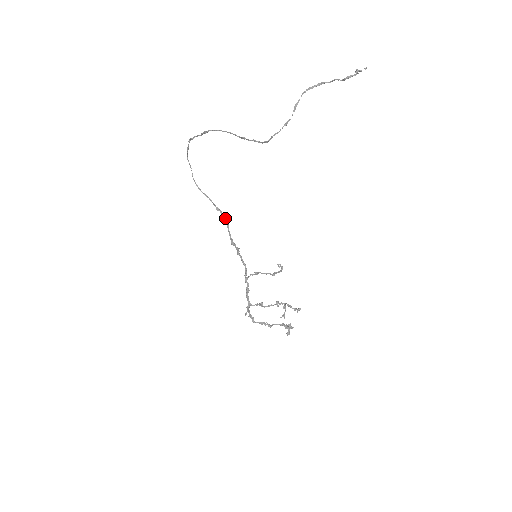
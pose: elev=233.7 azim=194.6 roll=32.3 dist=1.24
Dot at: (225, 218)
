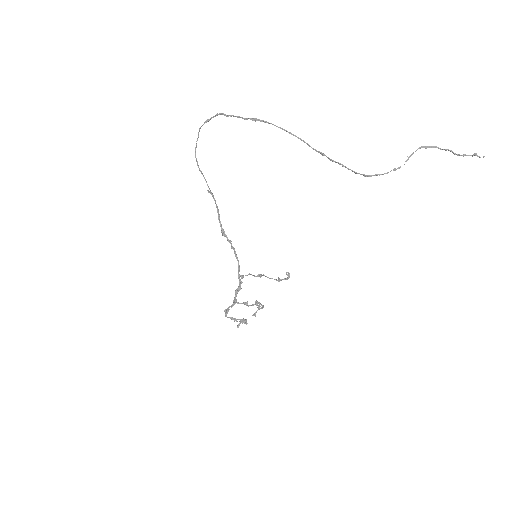
Dot at: occluded
